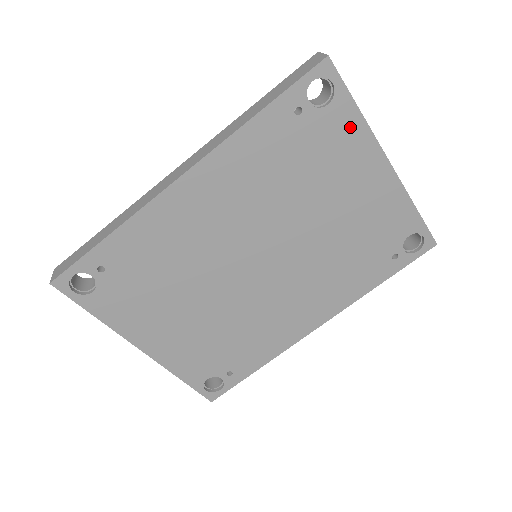
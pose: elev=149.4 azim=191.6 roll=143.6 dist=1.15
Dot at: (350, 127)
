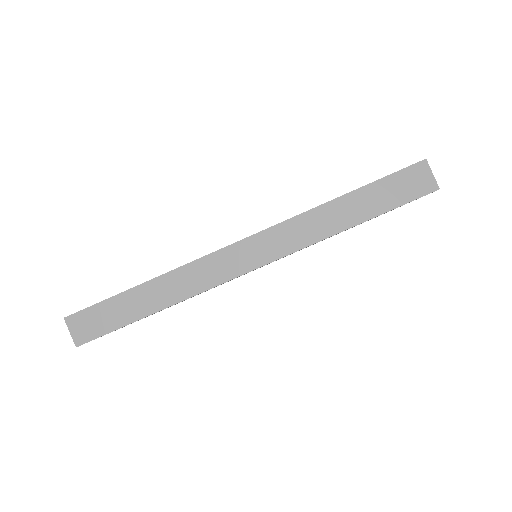
Dot at: occluded
